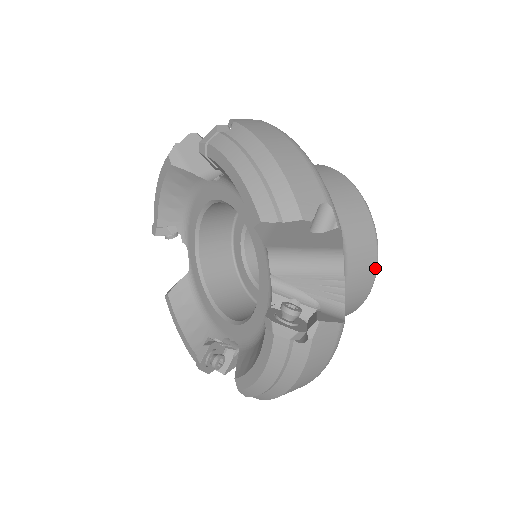
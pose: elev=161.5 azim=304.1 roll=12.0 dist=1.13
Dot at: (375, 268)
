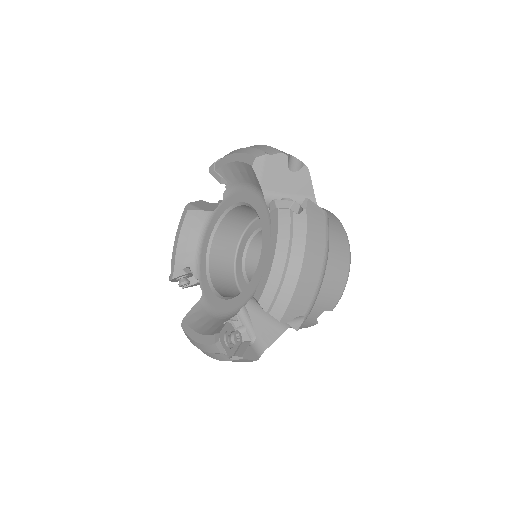
Dot at: (347, 240)
